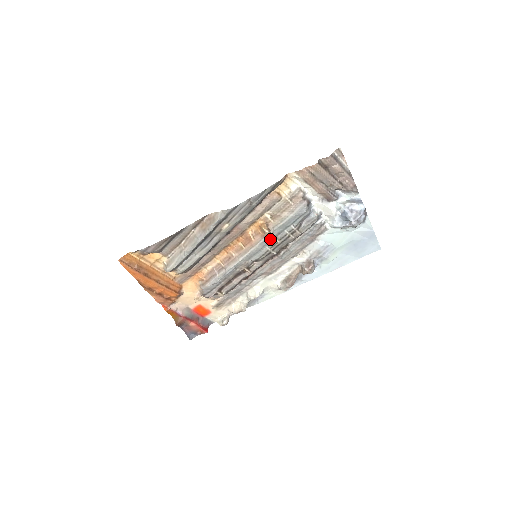
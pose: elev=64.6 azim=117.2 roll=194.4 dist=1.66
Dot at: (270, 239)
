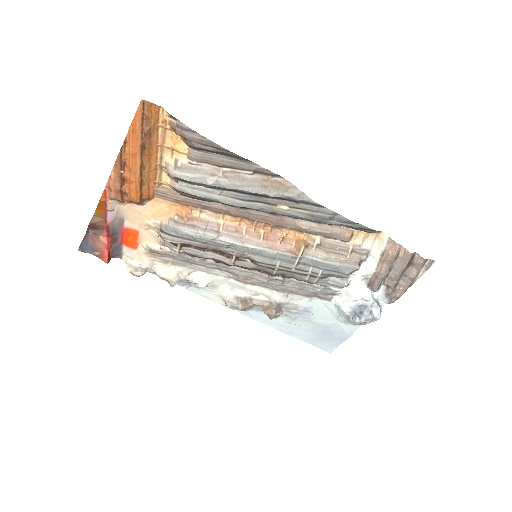
Dot at: (292, 260)
